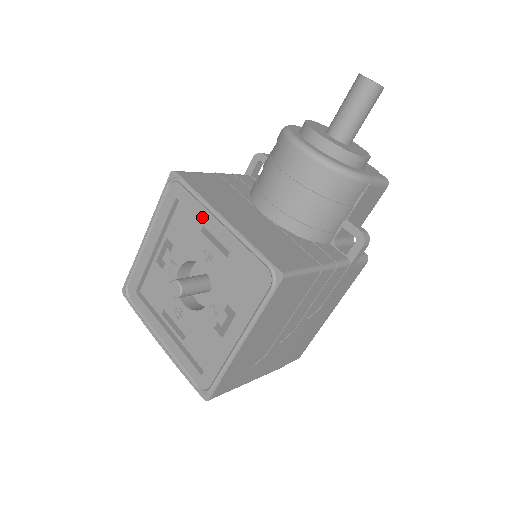
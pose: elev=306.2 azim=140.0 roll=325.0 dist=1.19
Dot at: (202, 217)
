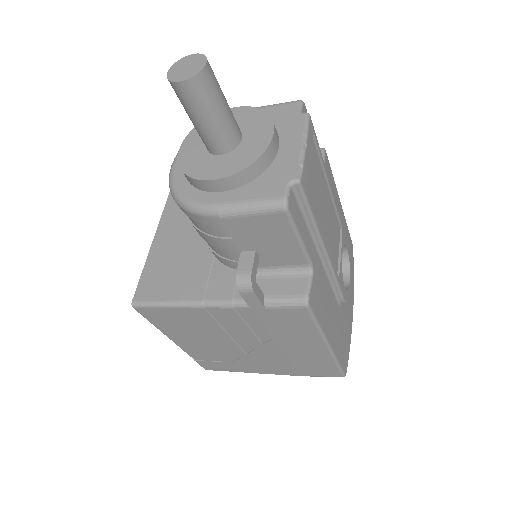
Dot at: occluded
